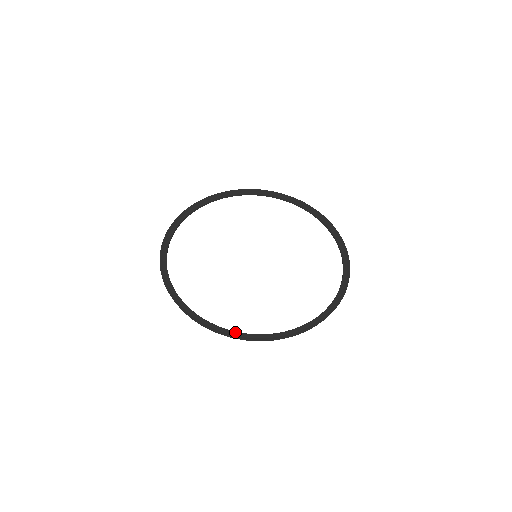
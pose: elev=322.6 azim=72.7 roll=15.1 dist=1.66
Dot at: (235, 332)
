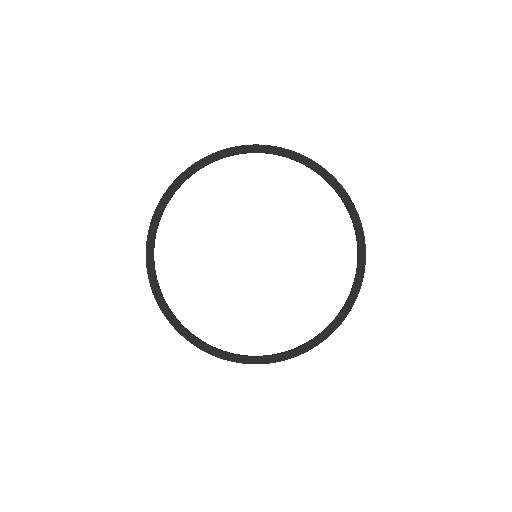
Dot at: (197, 339)
